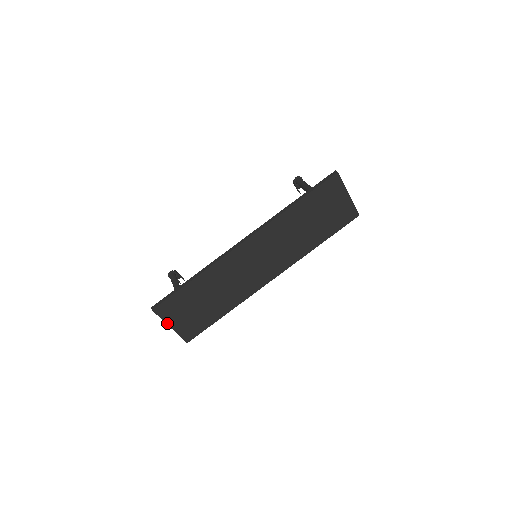
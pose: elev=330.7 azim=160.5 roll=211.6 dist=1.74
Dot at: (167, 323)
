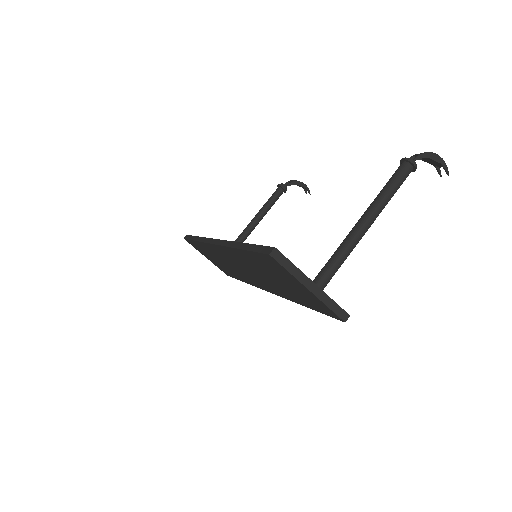
Dot at: occluded
